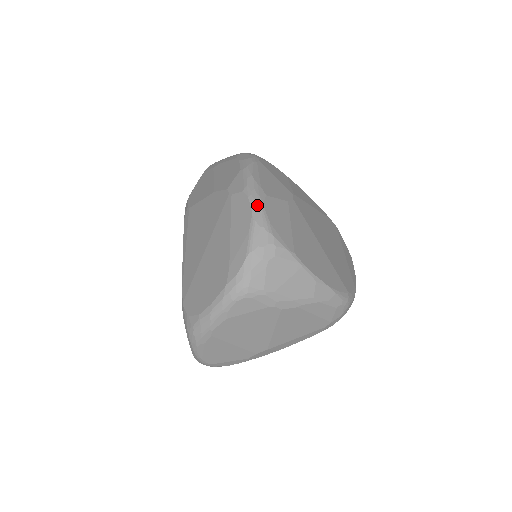
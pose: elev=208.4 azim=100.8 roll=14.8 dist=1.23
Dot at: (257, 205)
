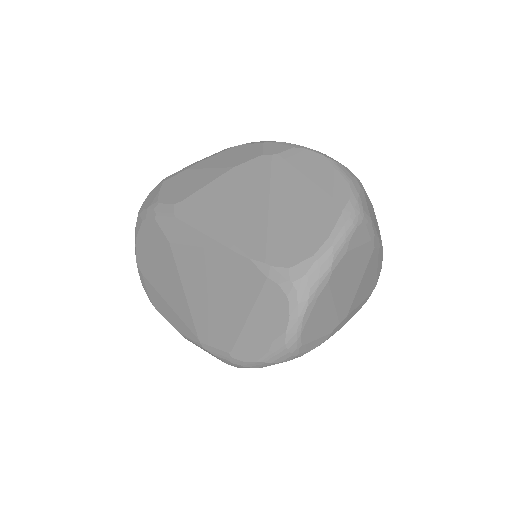
Dot at: occluded
